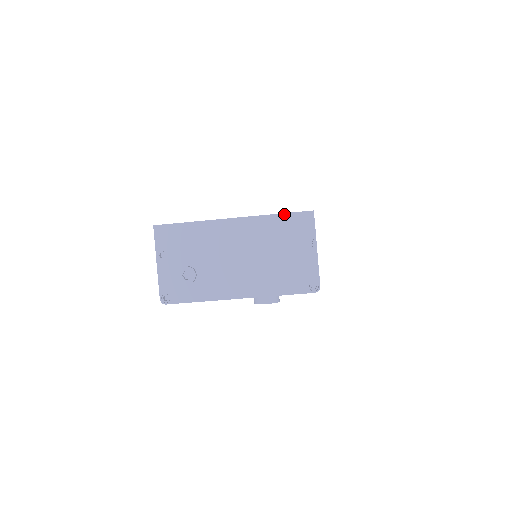
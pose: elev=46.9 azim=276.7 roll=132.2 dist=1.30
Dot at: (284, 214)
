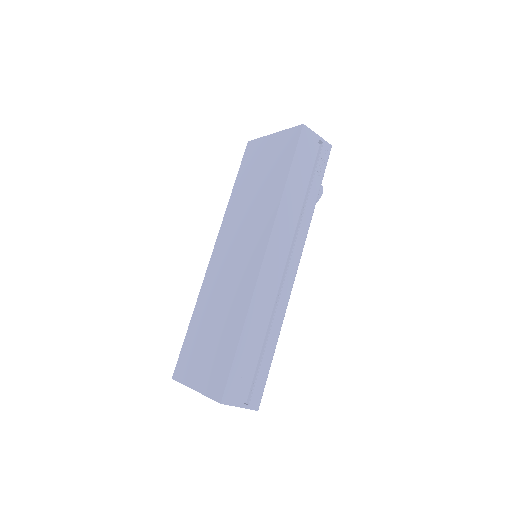
Dot at: occluded
